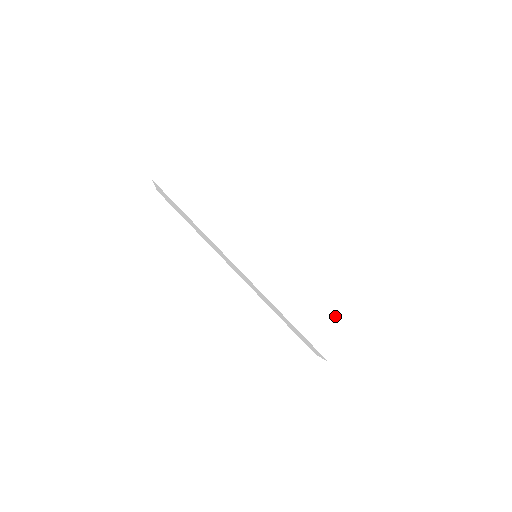
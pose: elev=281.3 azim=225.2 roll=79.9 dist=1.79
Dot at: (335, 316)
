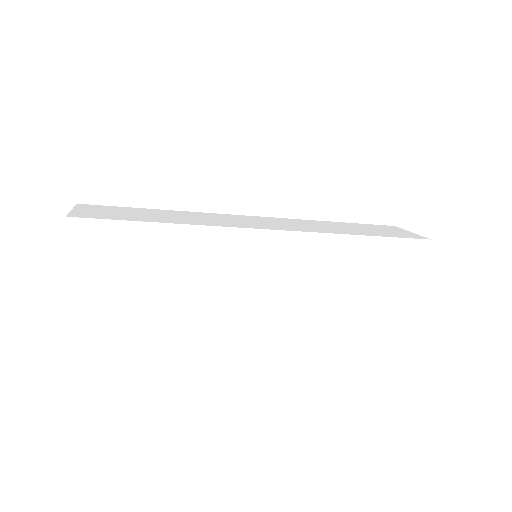
Dot at: (396, 255)
